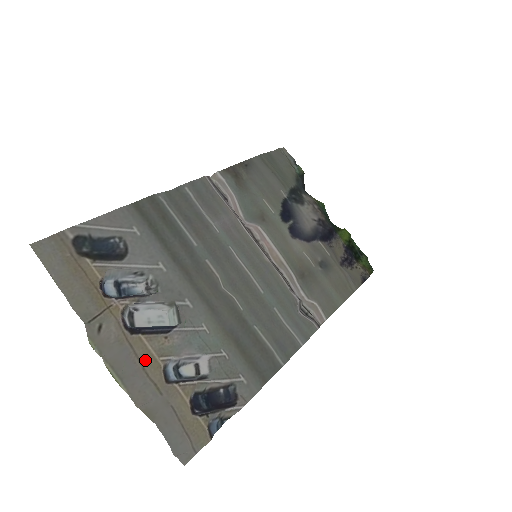
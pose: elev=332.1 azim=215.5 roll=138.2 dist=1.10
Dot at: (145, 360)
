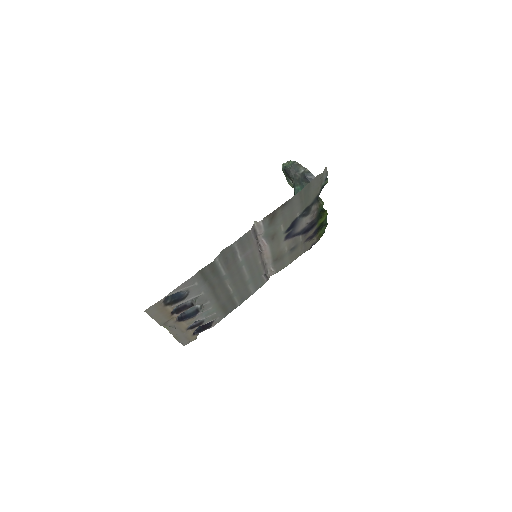
Dot at: (181, 326)
